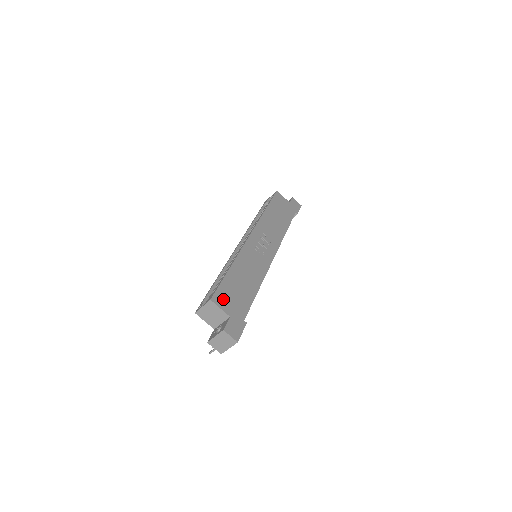
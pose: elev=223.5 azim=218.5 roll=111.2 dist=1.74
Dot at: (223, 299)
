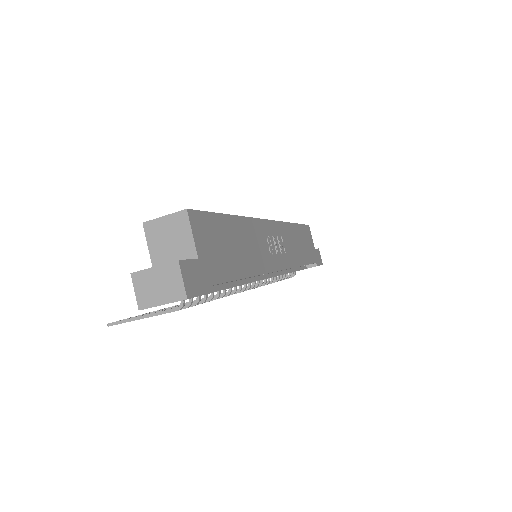
Dot at: (203, 230)
